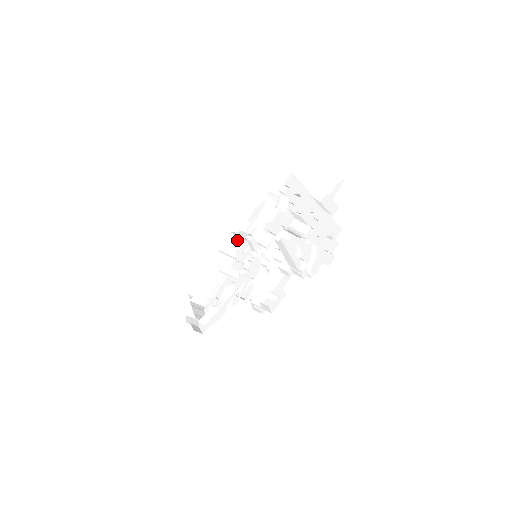
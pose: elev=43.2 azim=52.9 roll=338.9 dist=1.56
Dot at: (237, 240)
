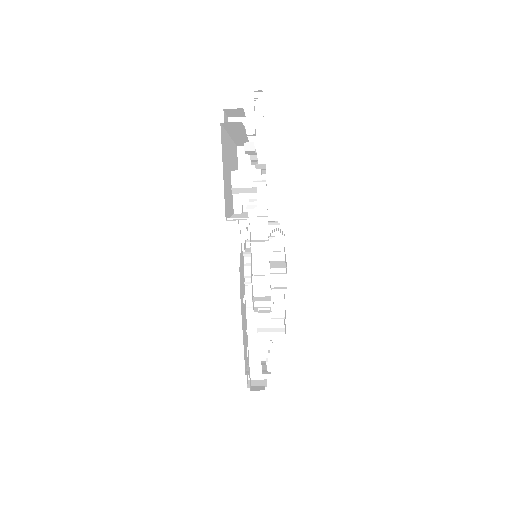
Dot at: occluded
